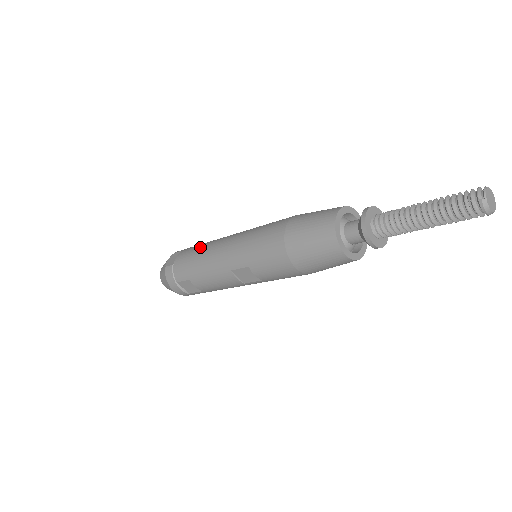
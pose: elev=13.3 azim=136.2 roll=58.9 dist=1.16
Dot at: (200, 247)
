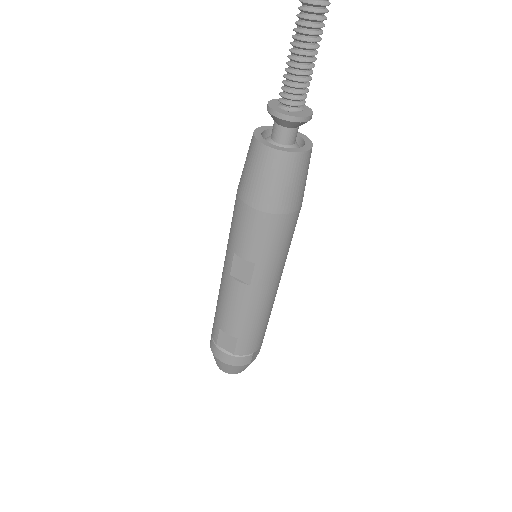
Dot at: occluded
